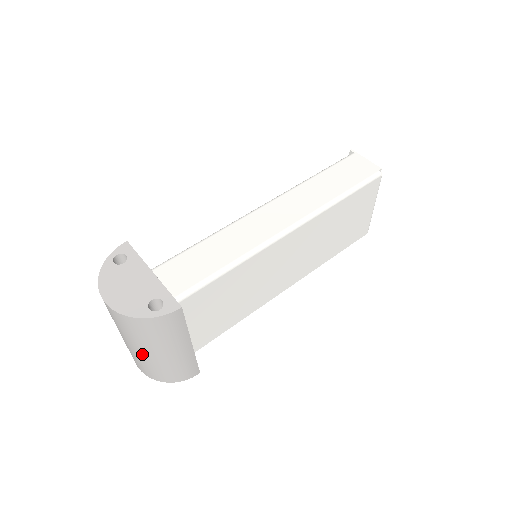
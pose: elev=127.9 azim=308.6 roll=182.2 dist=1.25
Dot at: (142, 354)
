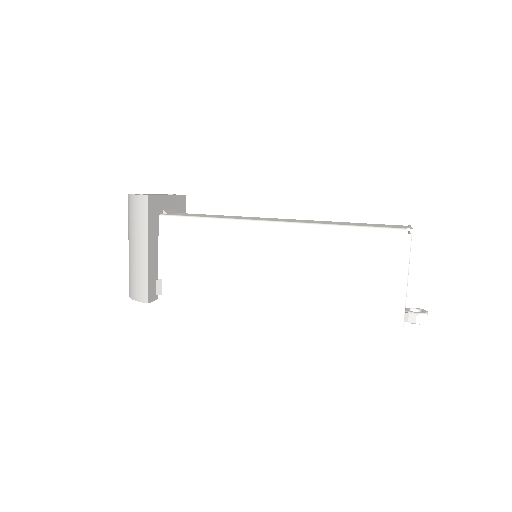
Dot at: occluded
